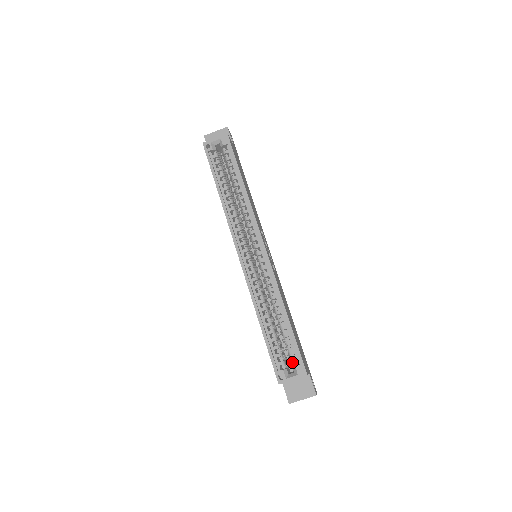
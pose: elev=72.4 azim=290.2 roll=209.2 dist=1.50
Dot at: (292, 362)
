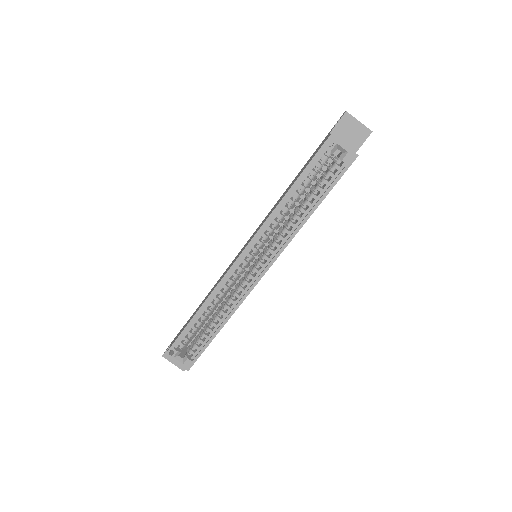
Dot at: (189, 352)
